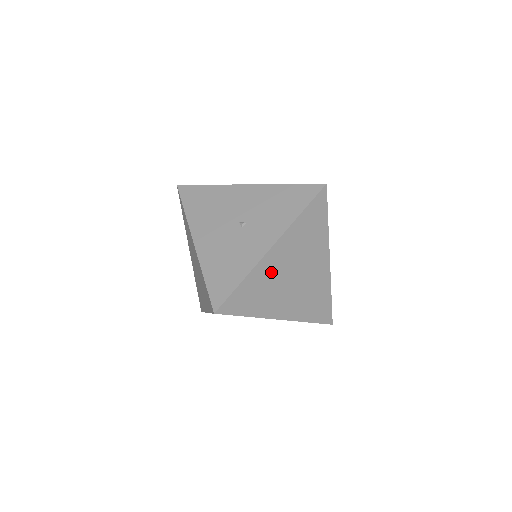
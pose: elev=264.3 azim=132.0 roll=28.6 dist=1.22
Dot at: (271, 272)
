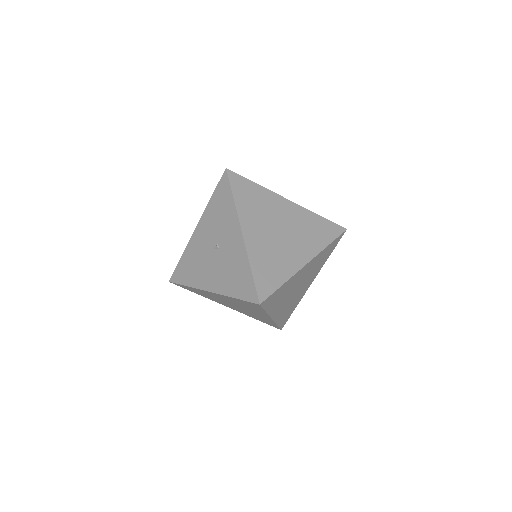
Dot at: (262, 246)
